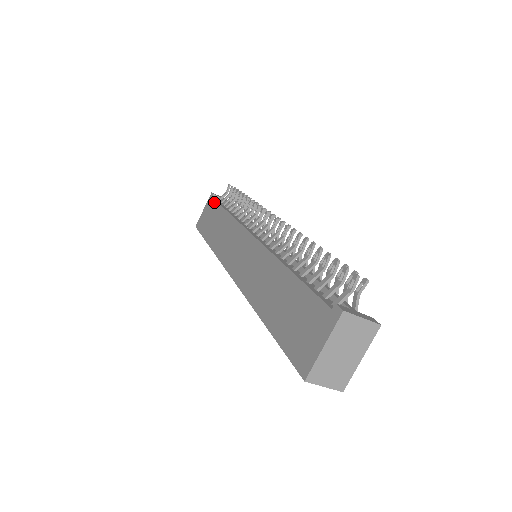
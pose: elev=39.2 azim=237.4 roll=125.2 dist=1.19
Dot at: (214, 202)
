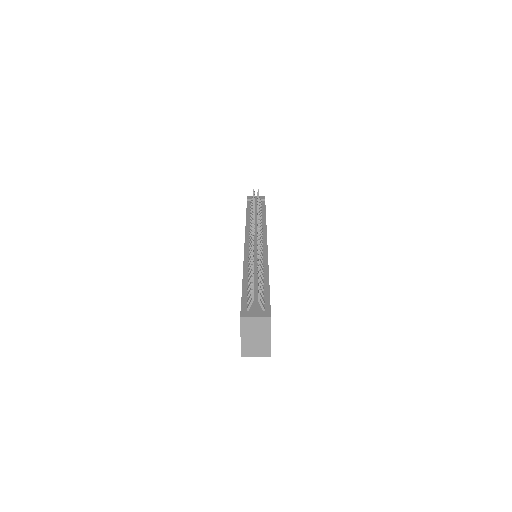
Dot at: occluded
